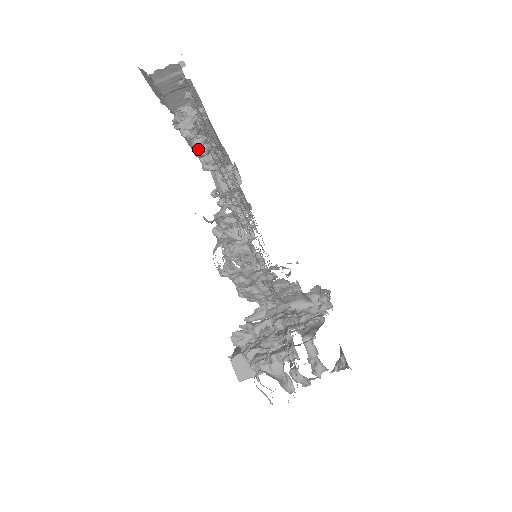
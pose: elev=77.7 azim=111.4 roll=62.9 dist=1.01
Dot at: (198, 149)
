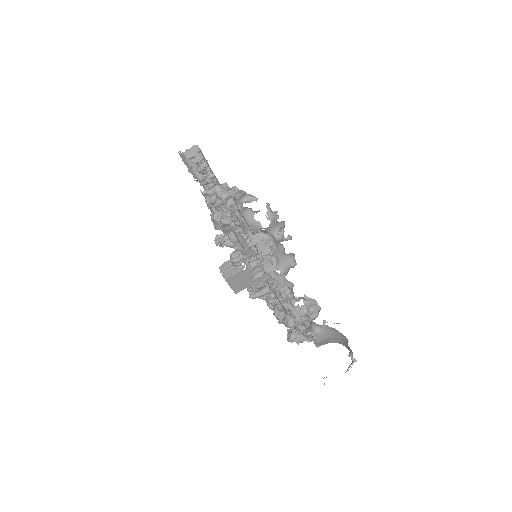
Dot at: occluded
